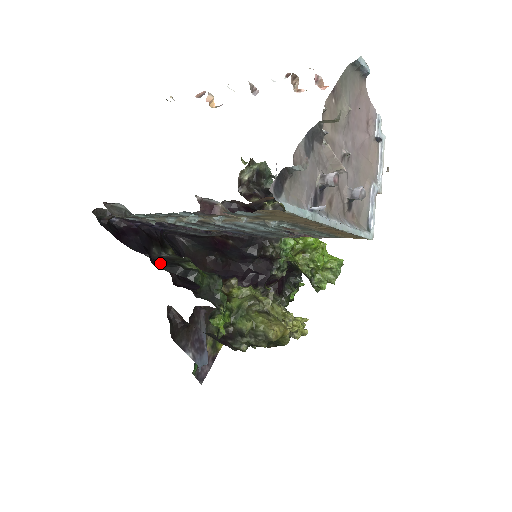
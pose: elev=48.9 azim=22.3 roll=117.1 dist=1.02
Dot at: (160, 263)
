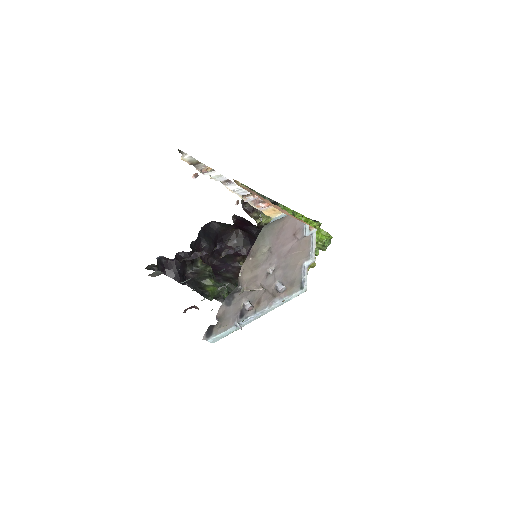
Dot at: (190, 282)
